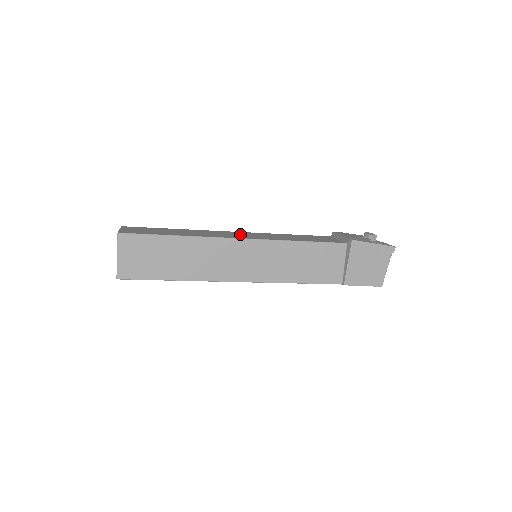
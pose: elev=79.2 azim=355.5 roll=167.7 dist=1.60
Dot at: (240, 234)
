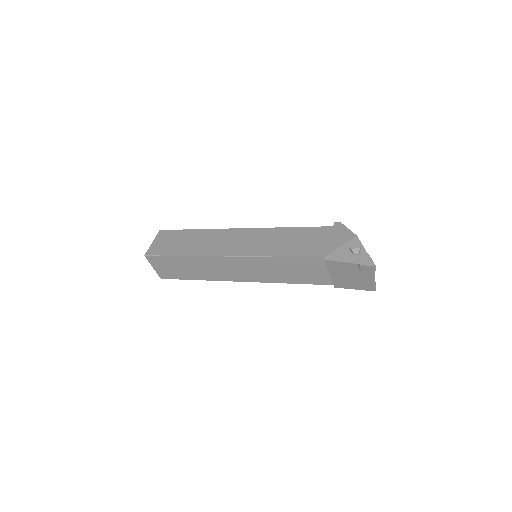
Dot at: (238, 239)
